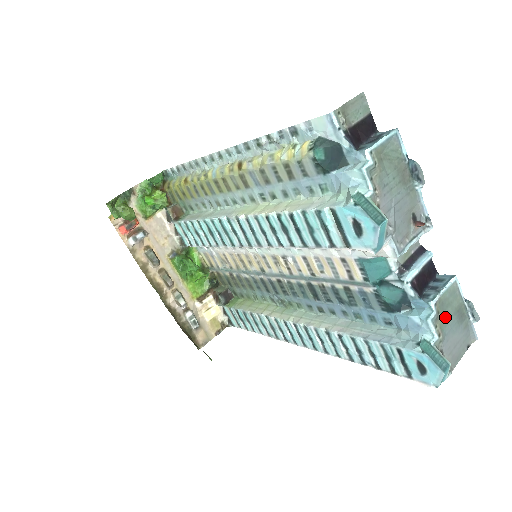
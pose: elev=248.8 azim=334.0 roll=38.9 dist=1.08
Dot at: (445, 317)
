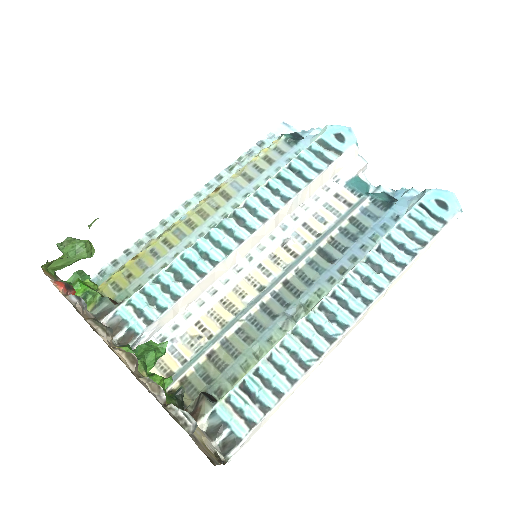
Dot at: occluded
